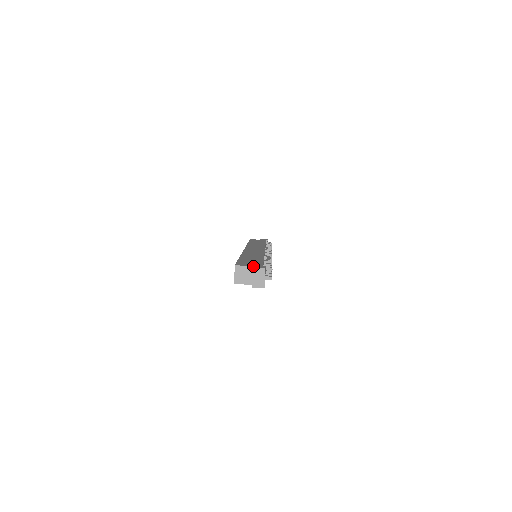
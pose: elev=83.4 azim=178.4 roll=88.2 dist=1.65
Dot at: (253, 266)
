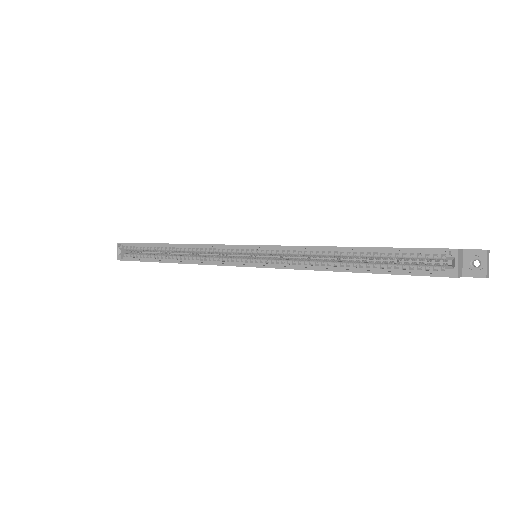
Dot at: (470, 249)
